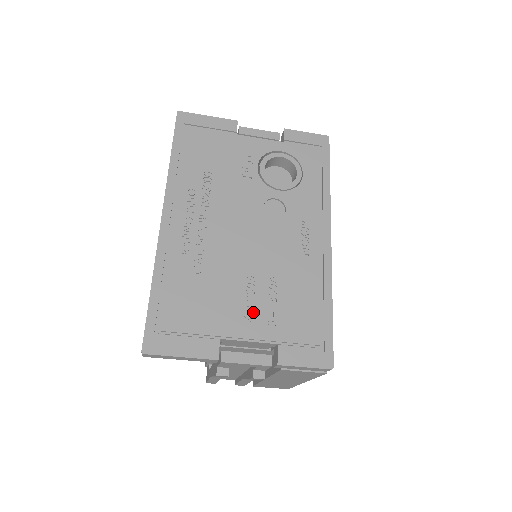
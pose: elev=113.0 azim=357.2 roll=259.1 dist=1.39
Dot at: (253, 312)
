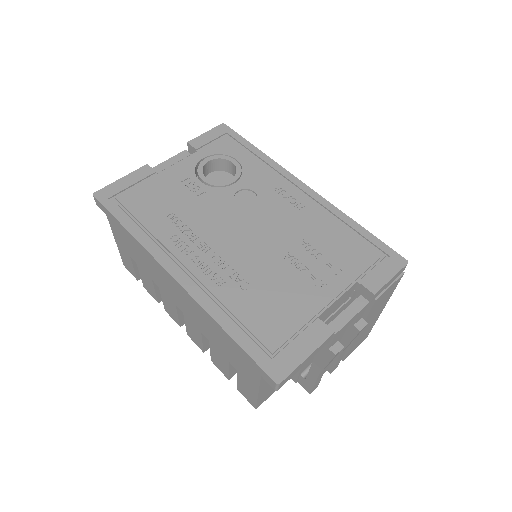
Dot at: (317, 277)
